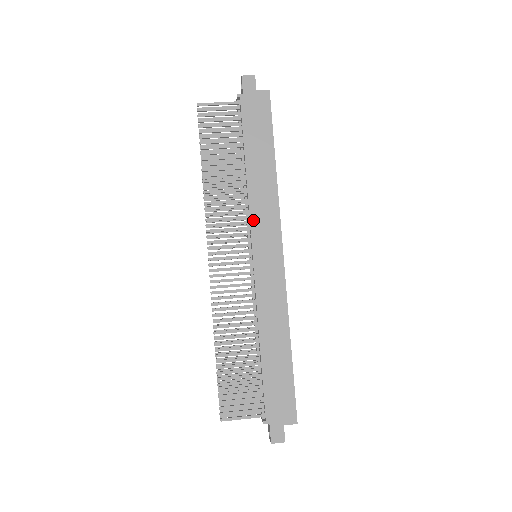
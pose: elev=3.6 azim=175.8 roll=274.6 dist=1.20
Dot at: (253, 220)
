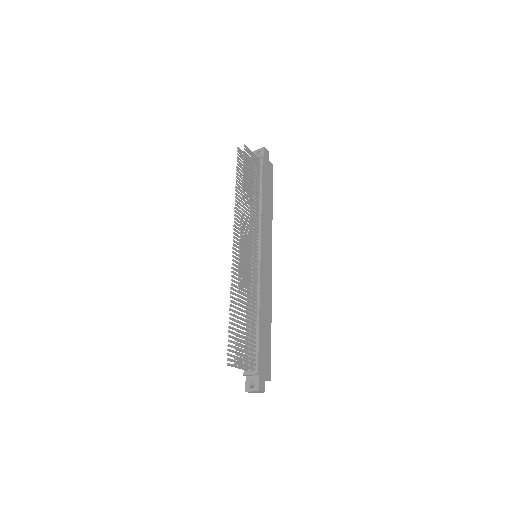
Dot at: (262, 232)
